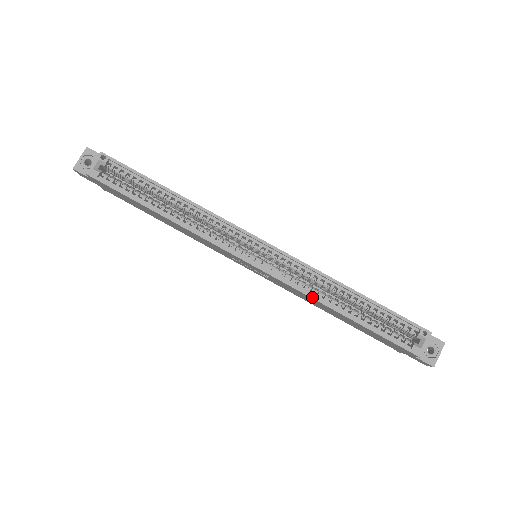
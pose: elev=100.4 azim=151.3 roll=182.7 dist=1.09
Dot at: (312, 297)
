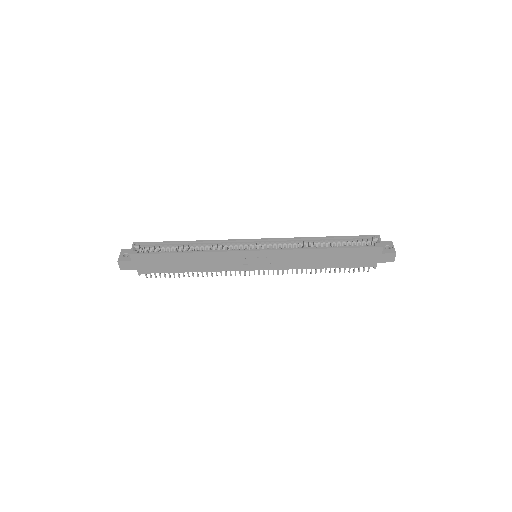
Dot at: (302, 249)
